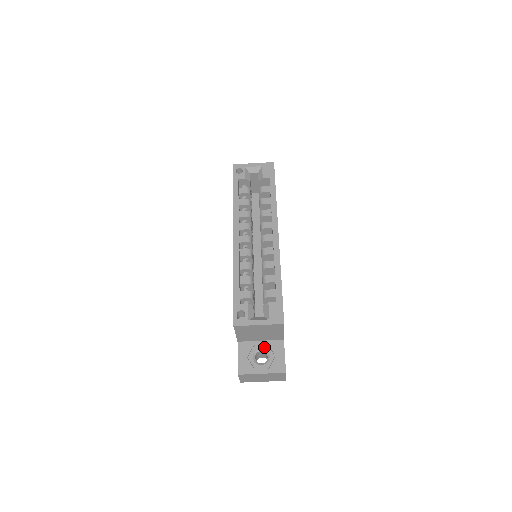
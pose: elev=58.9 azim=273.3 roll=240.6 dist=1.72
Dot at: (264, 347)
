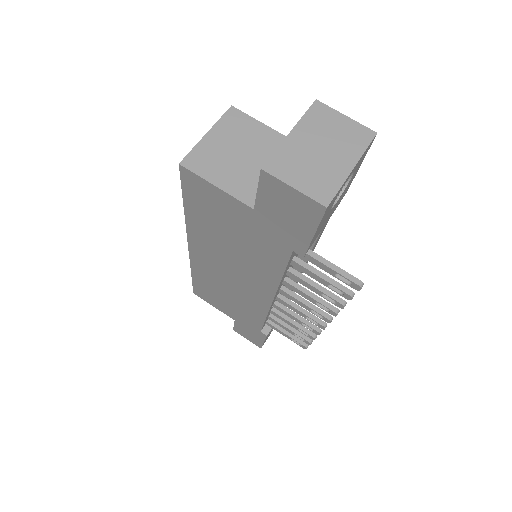
Dot at: occluded
